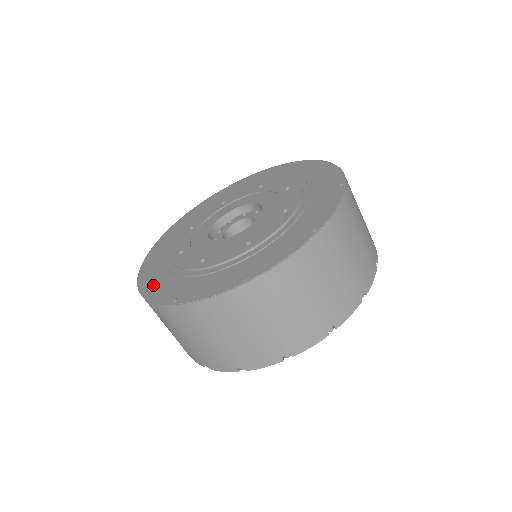
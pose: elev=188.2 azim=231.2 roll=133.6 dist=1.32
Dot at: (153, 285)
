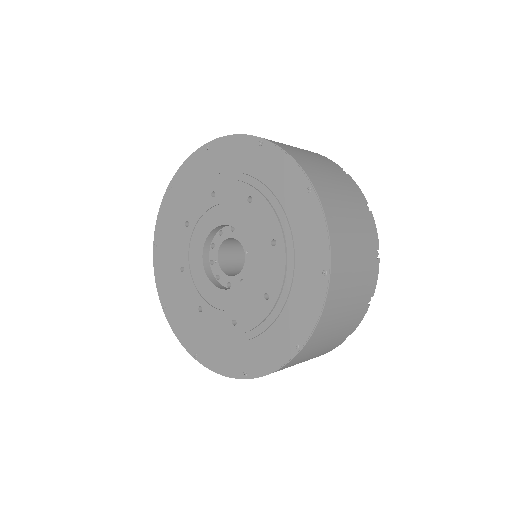
Dot at: (205, 353)
